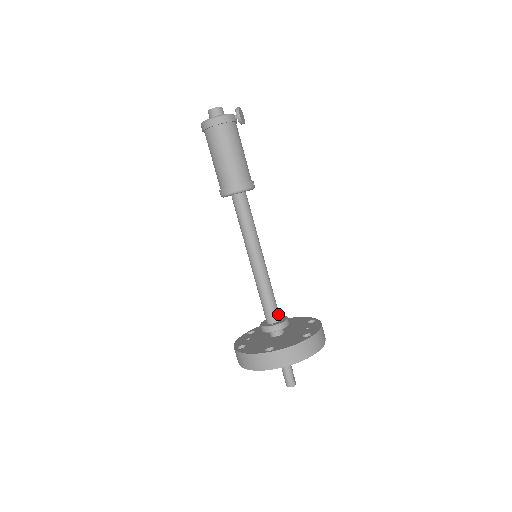
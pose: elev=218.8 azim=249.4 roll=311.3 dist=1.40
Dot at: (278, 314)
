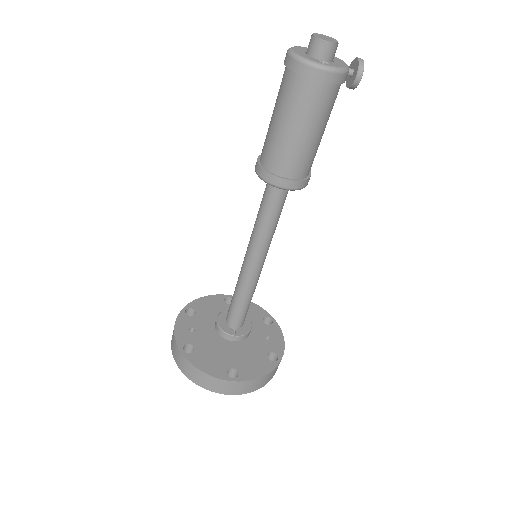
Dot at: occluded
